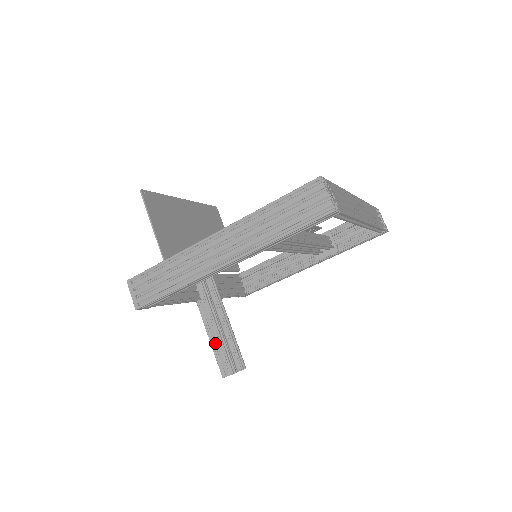
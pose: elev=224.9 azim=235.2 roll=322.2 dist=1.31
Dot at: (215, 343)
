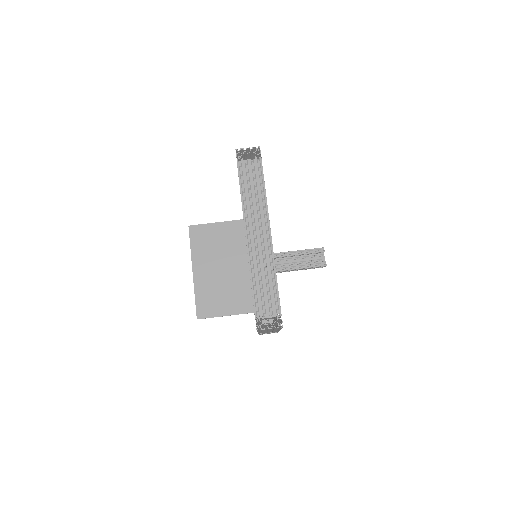
Dot at: occluded
